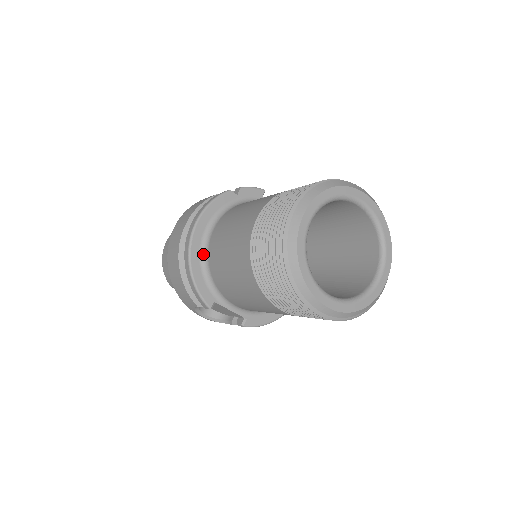
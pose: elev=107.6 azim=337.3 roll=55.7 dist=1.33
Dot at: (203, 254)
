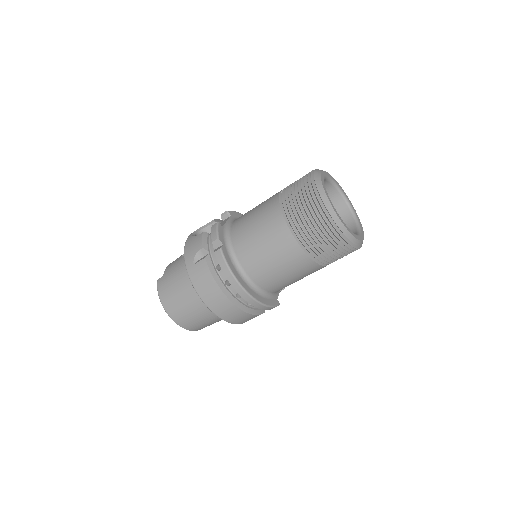
Dot at: (257, 291)
